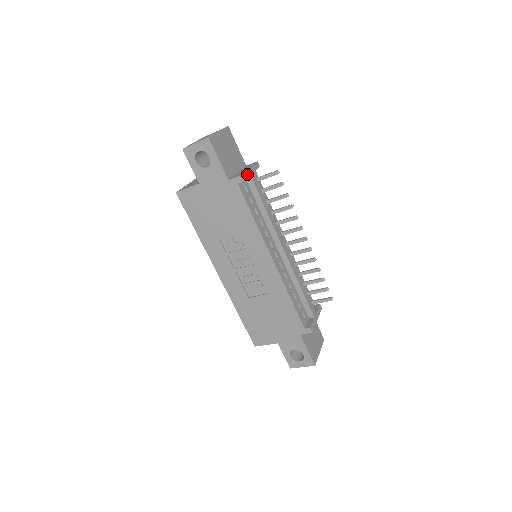
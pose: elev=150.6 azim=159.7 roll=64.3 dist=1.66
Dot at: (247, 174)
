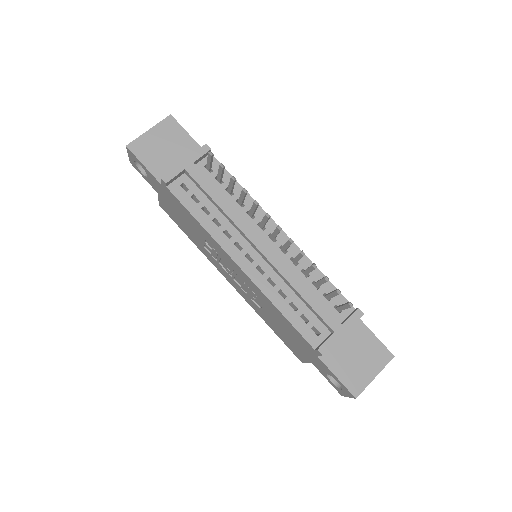
Dot at: (177, 170)
